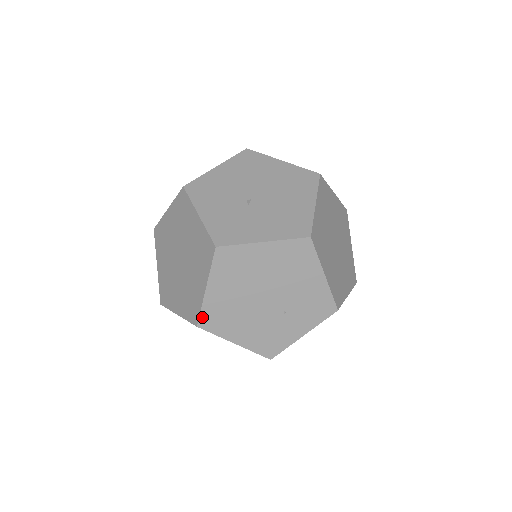
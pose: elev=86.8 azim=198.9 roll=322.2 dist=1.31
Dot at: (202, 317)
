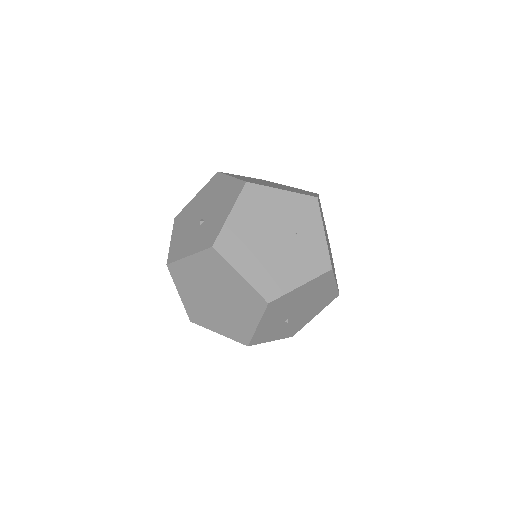
Dot at: (262, 294)
